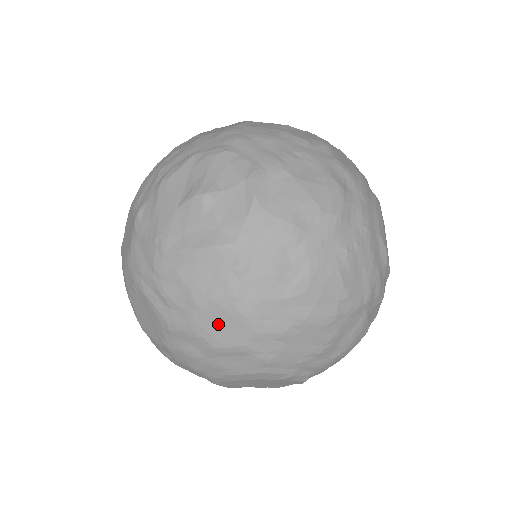
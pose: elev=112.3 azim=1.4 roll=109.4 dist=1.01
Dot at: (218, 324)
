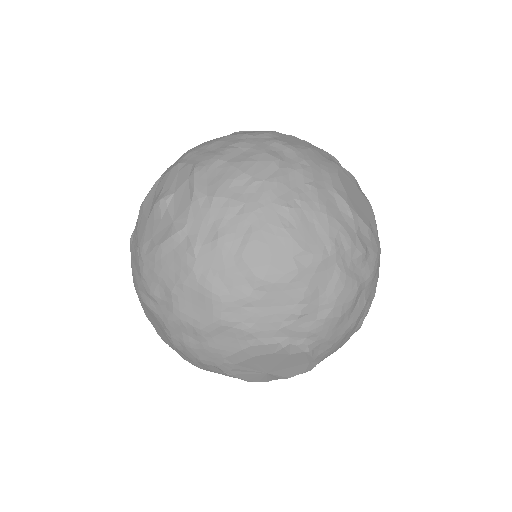
Dot at: (193, 305)
